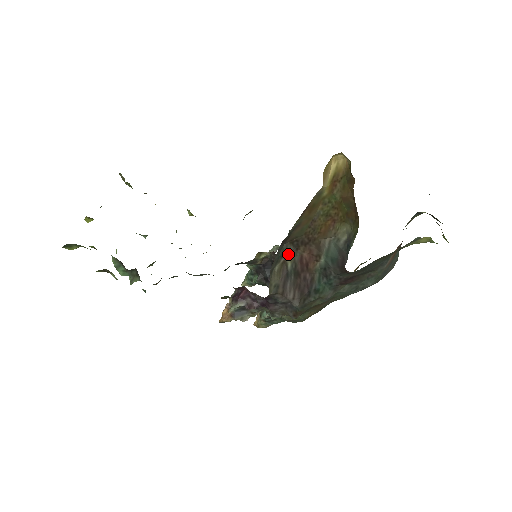
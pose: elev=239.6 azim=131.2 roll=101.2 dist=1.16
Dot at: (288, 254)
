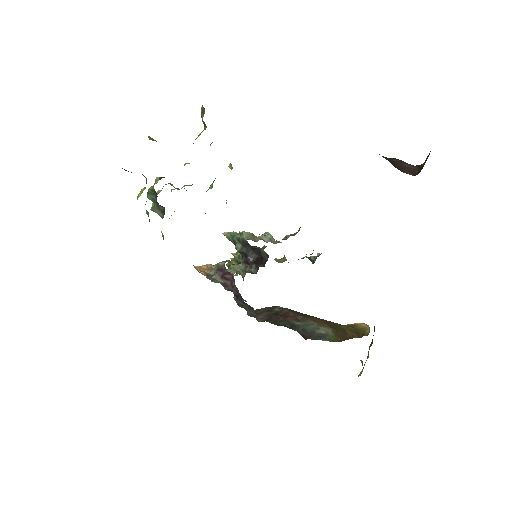
Dot at: (283, 309)
